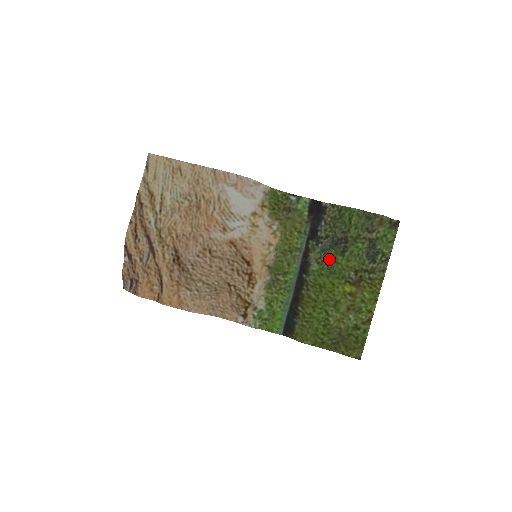
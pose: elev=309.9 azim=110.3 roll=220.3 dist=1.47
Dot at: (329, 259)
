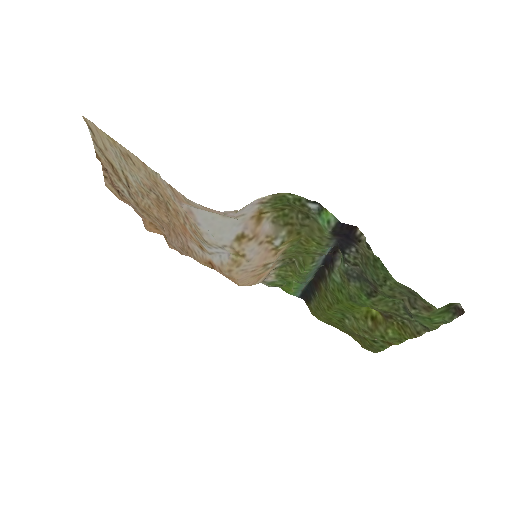
Dot at: (351, 288)
